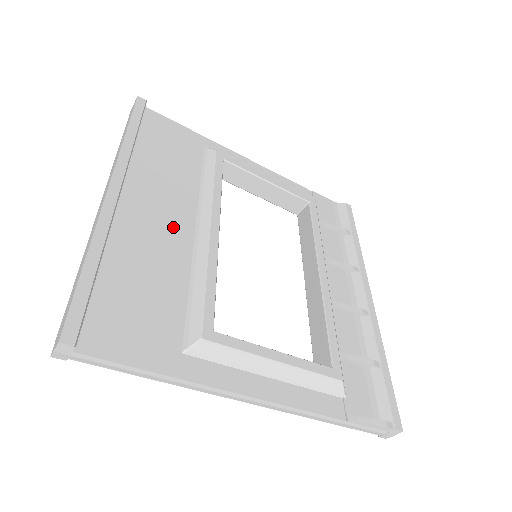
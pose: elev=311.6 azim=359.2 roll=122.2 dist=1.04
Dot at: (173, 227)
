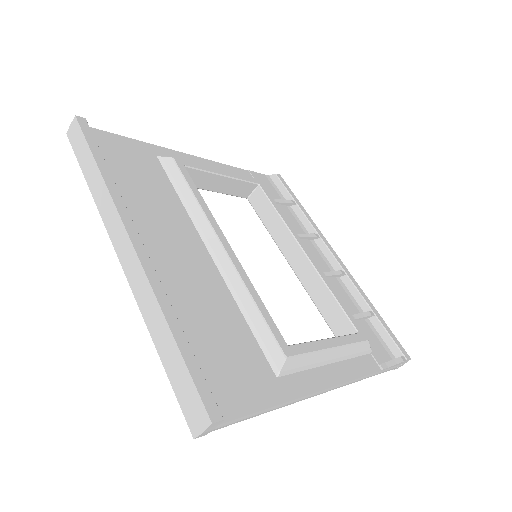
Dot at: (194, 257)
